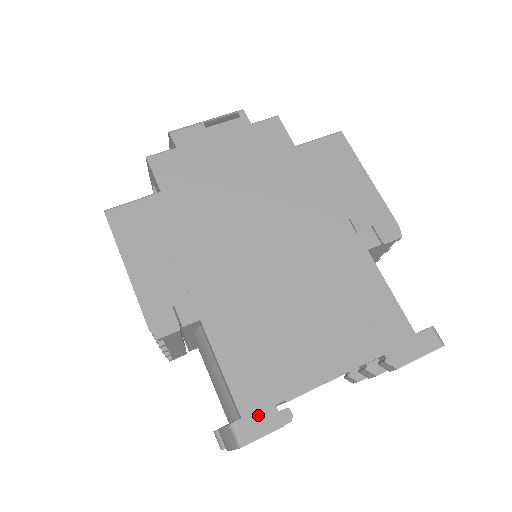
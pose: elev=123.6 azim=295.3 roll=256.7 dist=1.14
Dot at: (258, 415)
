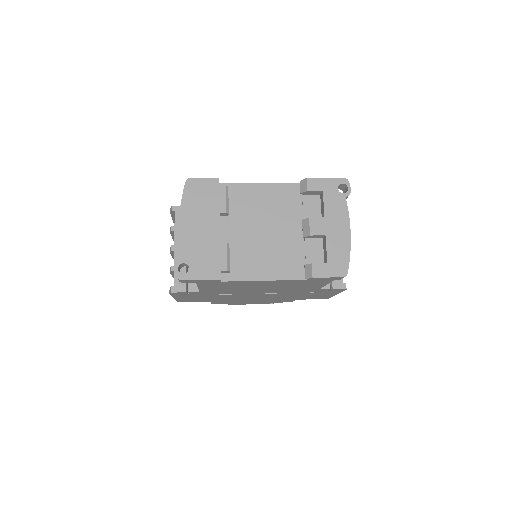
Dot at: occluded
